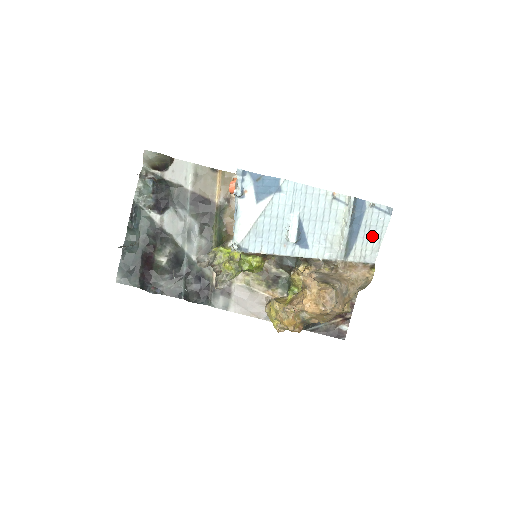
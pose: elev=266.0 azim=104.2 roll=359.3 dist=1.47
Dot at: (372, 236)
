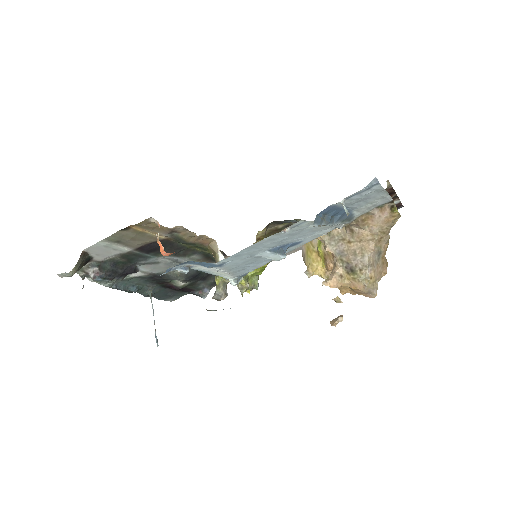
Dot at: (369, 199)
